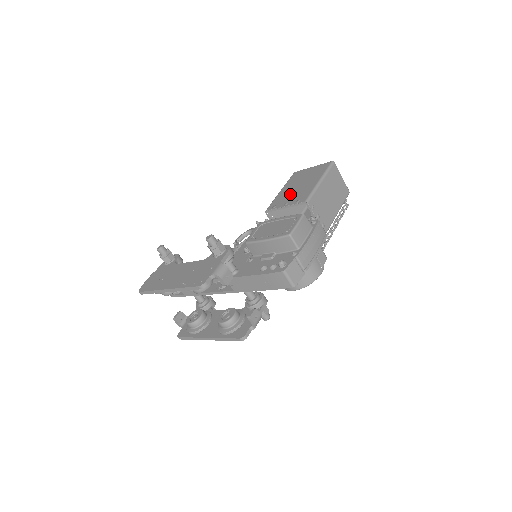
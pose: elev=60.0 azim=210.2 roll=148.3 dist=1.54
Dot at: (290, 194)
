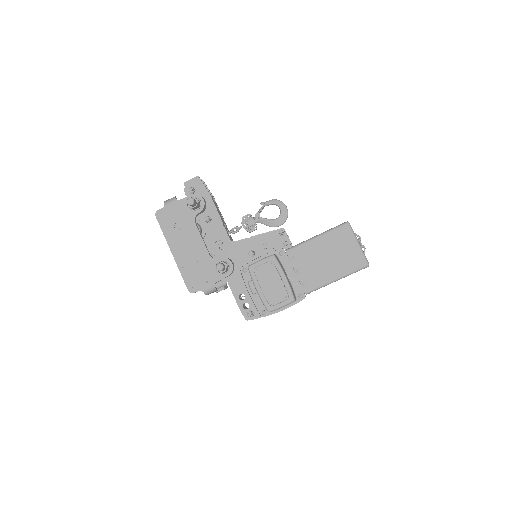
Dot at: (312, 260)
